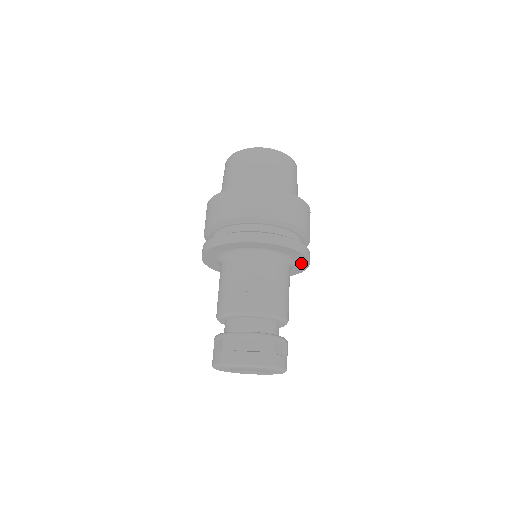
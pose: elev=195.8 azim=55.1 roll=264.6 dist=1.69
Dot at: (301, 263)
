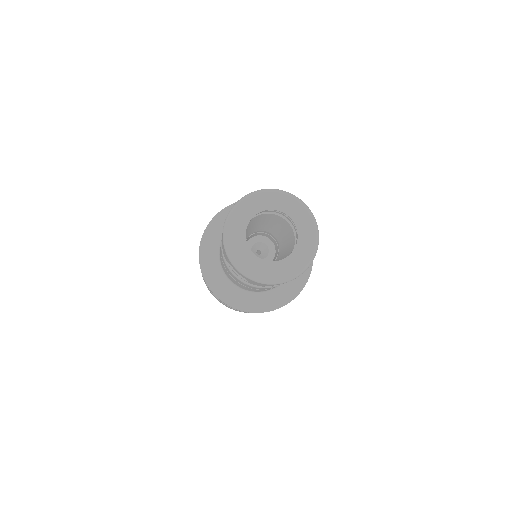
Dot at: (292, 288)
